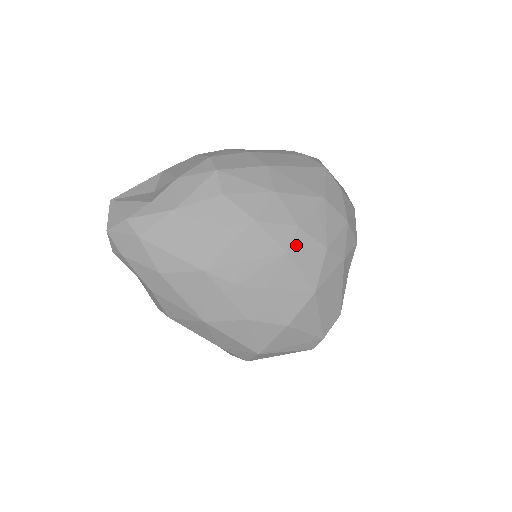
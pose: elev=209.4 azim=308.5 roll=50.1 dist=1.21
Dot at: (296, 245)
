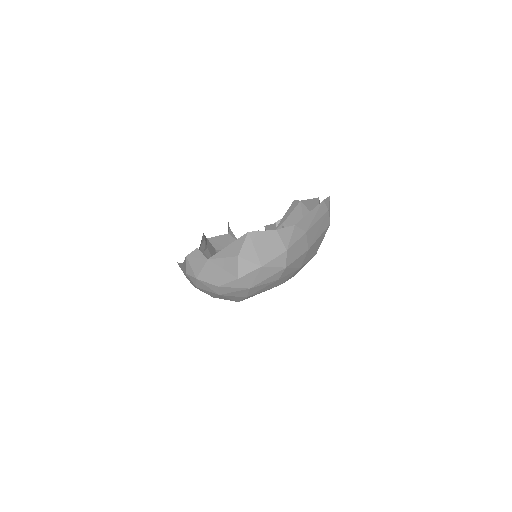
Dot at: occluded
